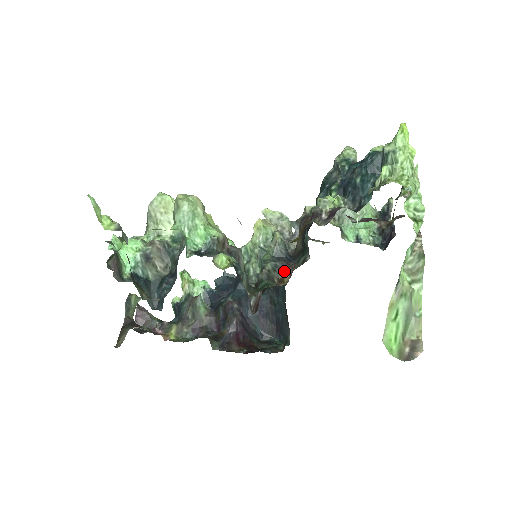
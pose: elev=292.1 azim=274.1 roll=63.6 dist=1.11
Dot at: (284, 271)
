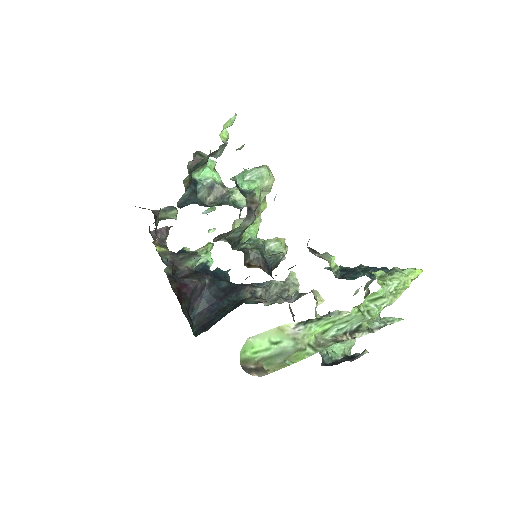
Dot at: (258, 264)
